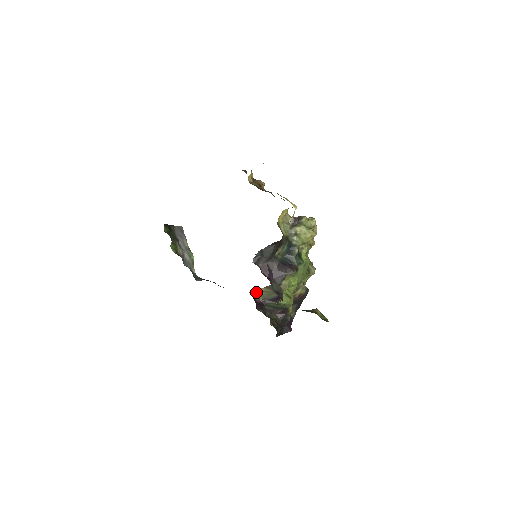
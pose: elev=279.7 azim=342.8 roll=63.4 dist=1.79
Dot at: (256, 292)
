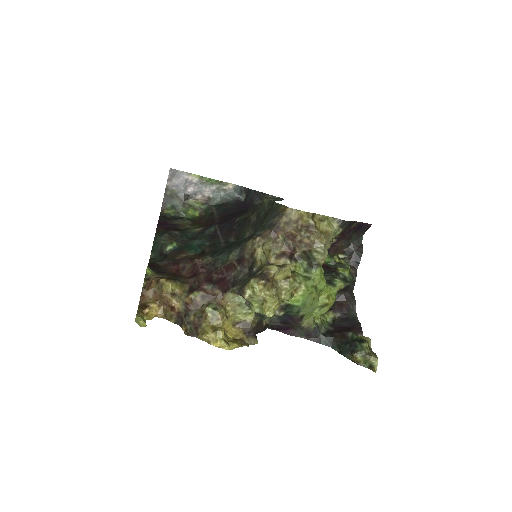
Dot at: occluded
